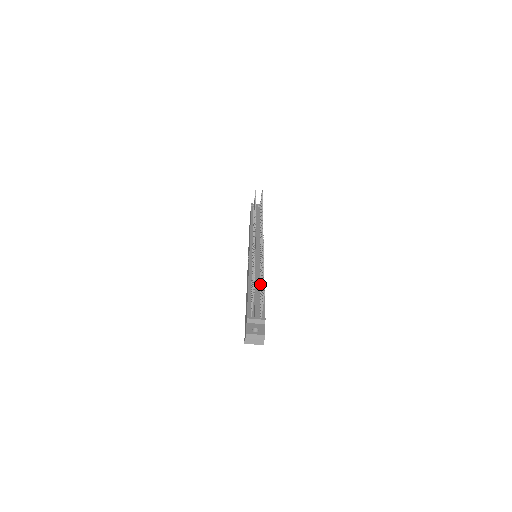
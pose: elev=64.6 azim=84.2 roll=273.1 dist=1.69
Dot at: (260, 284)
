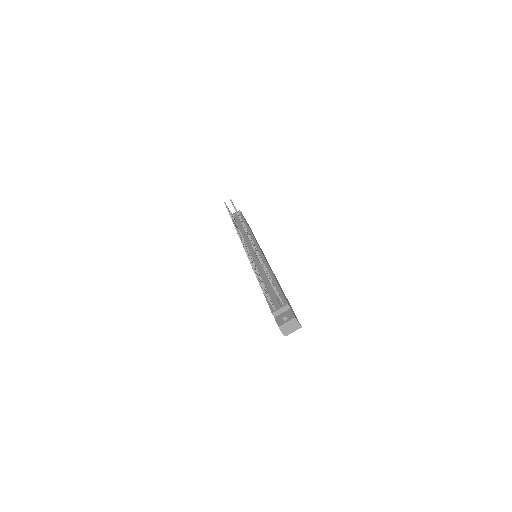
Dot at: occluded
